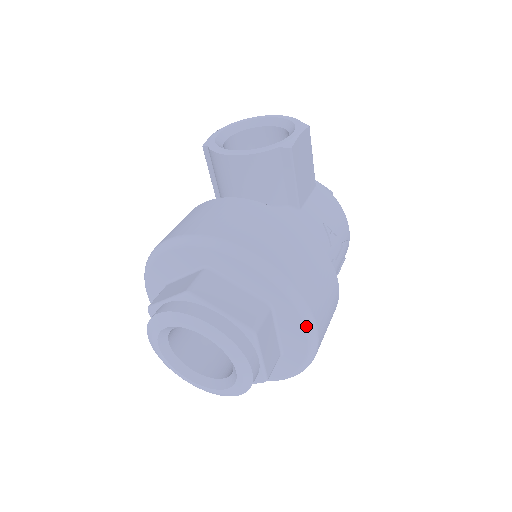
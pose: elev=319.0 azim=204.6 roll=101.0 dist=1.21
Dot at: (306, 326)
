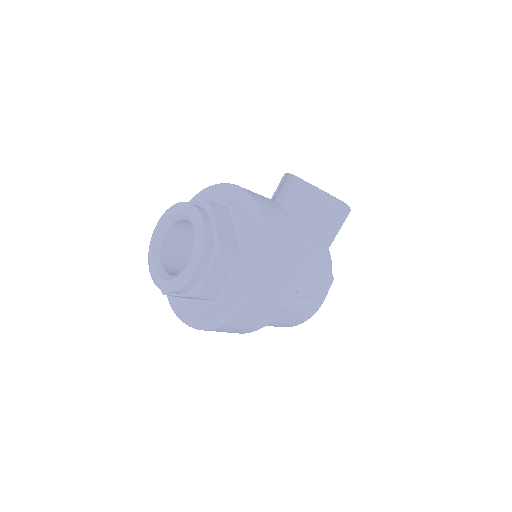
Dot at: (249, 280)
